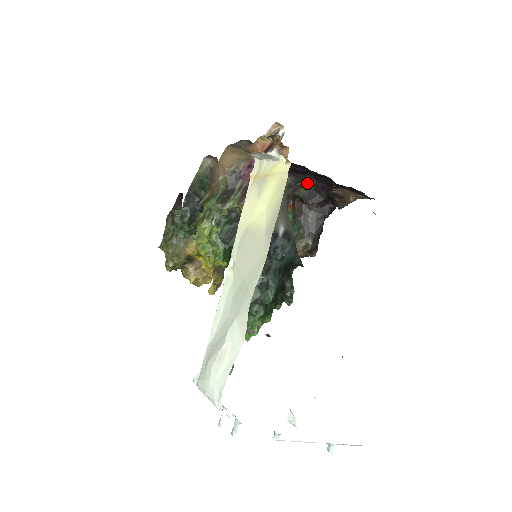
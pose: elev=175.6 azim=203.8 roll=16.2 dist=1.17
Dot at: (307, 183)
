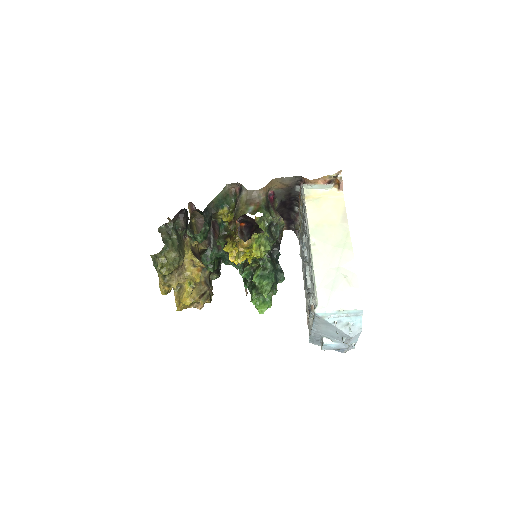
Dot at: occluded
